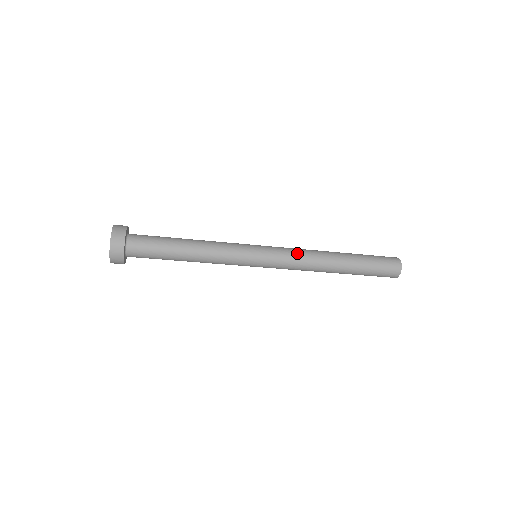
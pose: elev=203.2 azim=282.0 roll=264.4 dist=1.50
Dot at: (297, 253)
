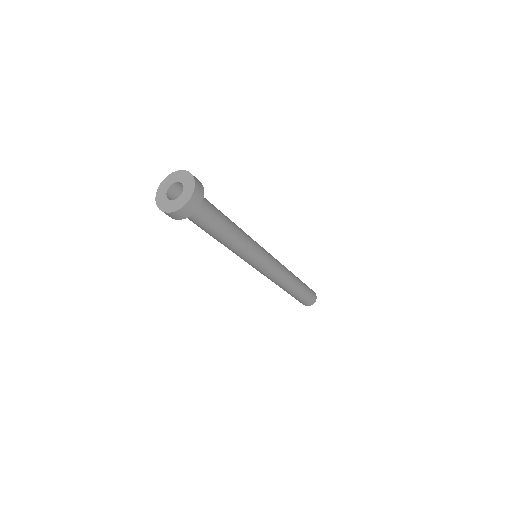
Dot at: (279, 274)
